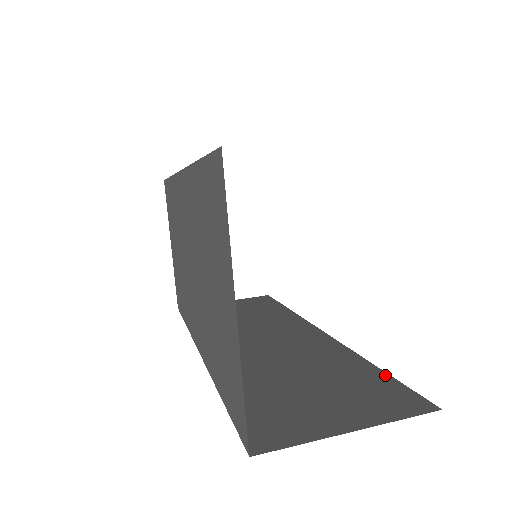
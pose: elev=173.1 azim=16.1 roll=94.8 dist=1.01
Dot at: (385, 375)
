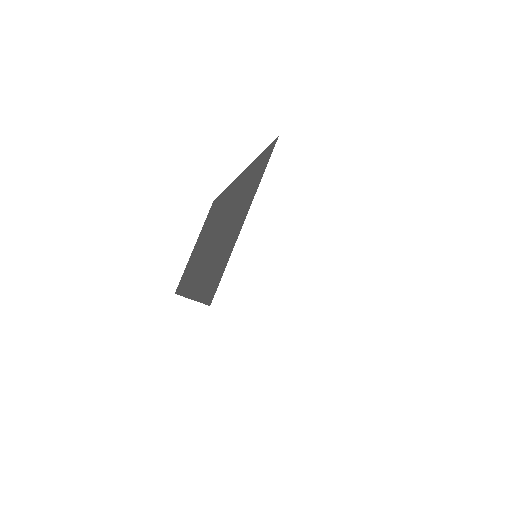
Dot at: occluded
